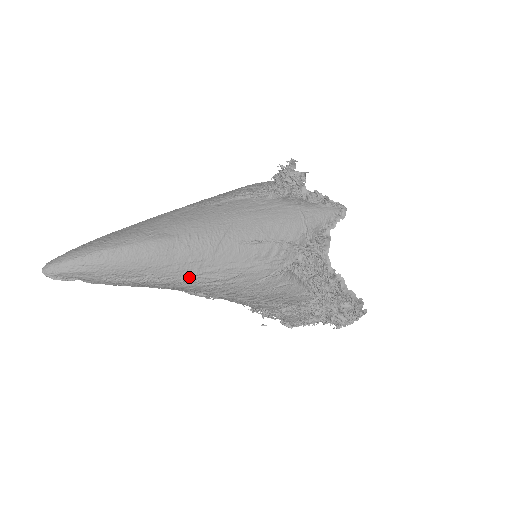
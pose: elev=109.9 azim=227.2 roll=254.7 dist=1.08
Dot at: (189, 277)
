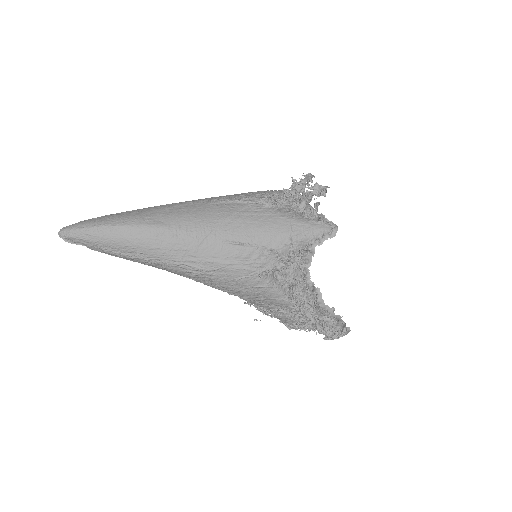
Dot at: (174, 262)
